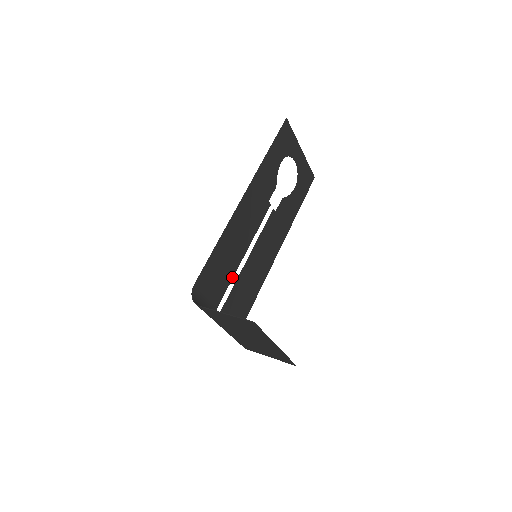
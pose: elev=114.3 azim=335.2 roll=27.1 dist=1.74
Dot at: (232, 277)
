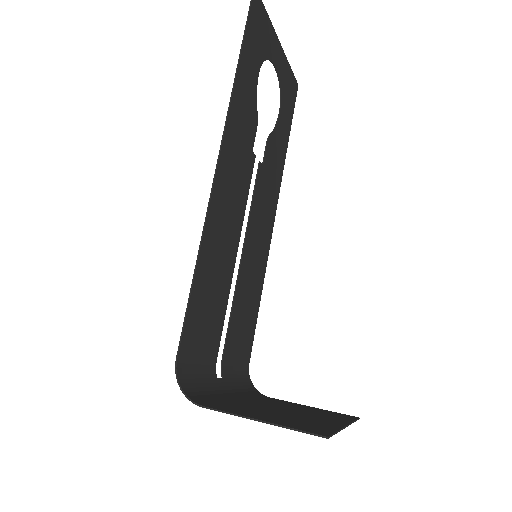
Dot at: (226, 304)
